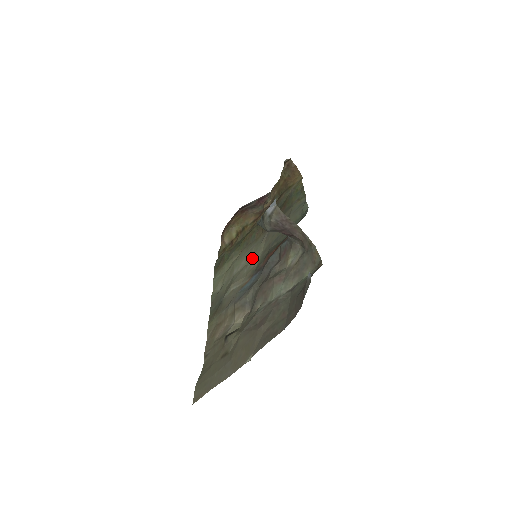
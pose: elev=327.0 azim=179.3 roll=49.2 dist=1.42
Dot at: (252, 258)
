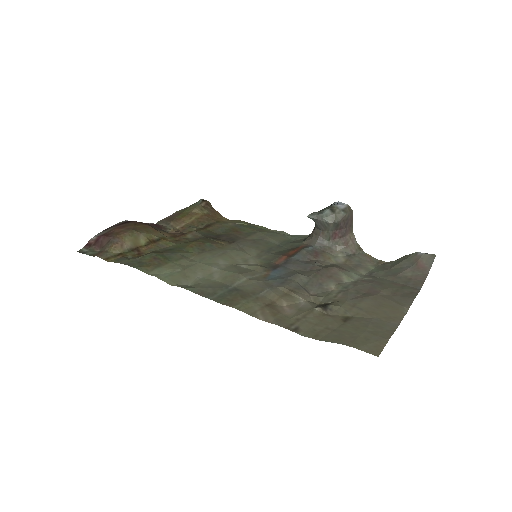
Dot at: (238, 260)
